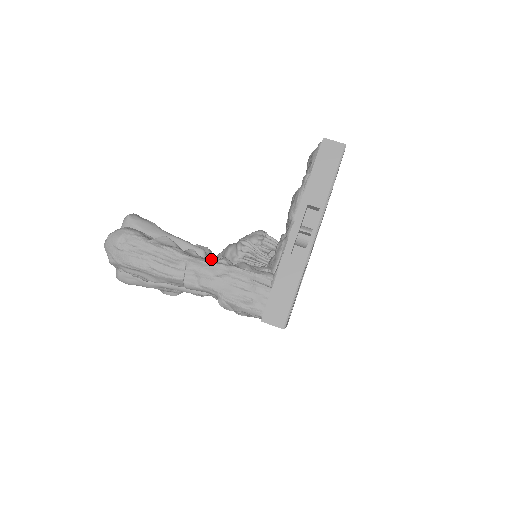
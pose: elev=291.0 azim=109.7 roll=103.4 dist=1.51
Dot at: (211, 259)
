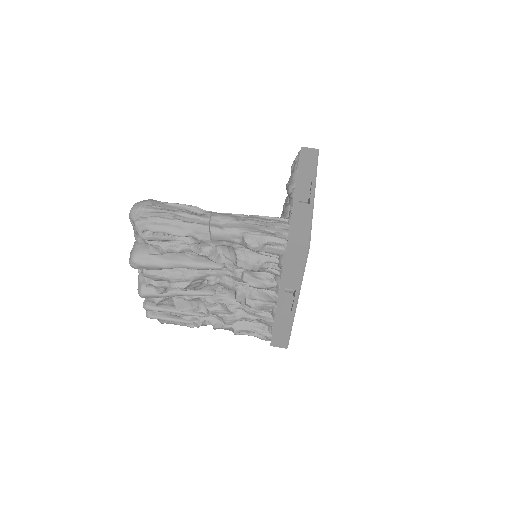
Dot at: occluded
